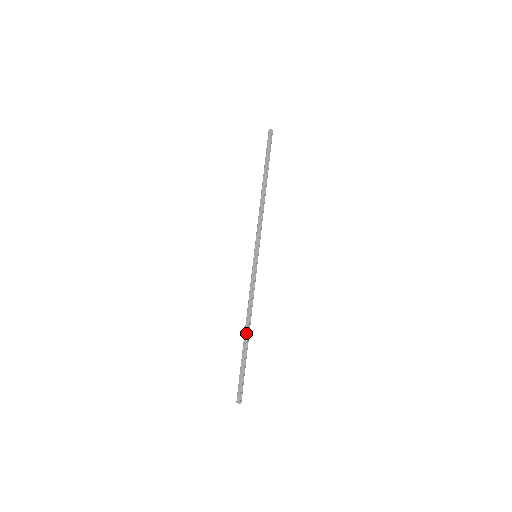
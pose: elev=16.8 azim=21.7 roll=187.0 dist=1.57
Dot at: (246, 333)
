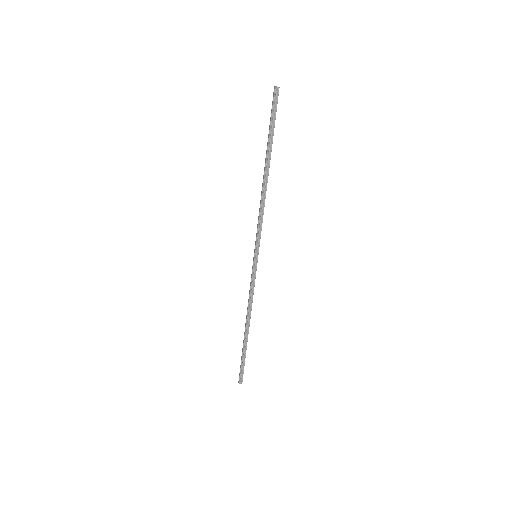
Dot at: (245, 329)
